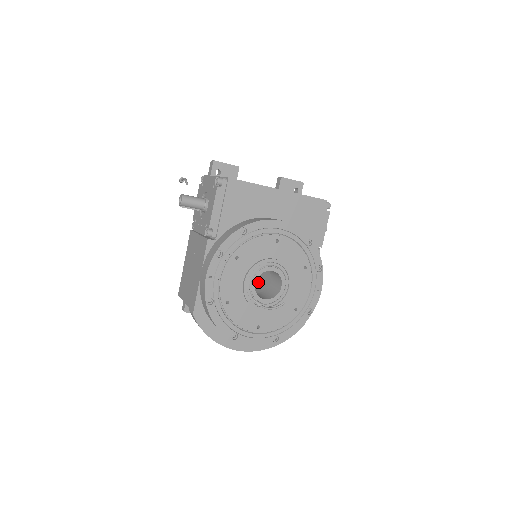
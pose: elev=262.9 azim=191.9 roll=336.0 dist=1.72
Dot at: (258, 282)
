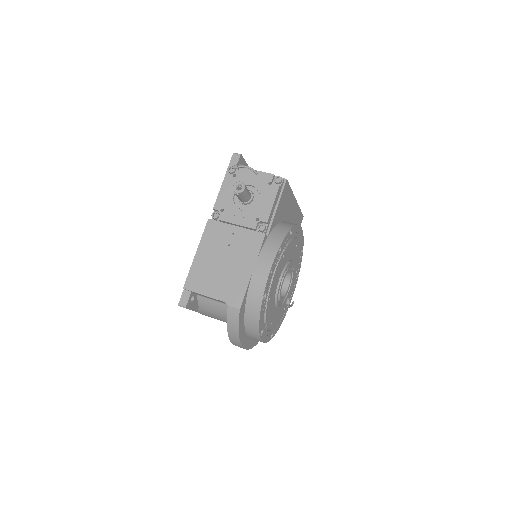
Dot at: occluded
